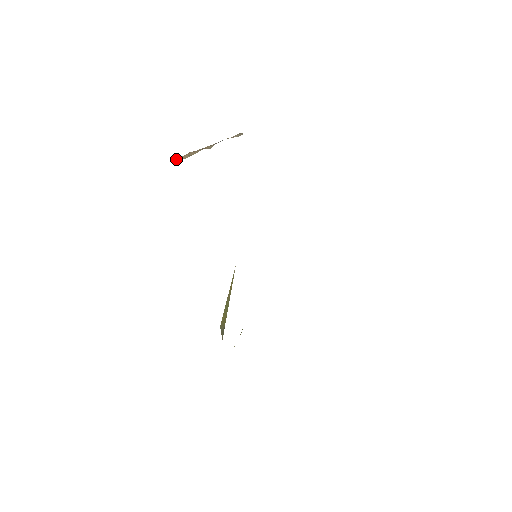
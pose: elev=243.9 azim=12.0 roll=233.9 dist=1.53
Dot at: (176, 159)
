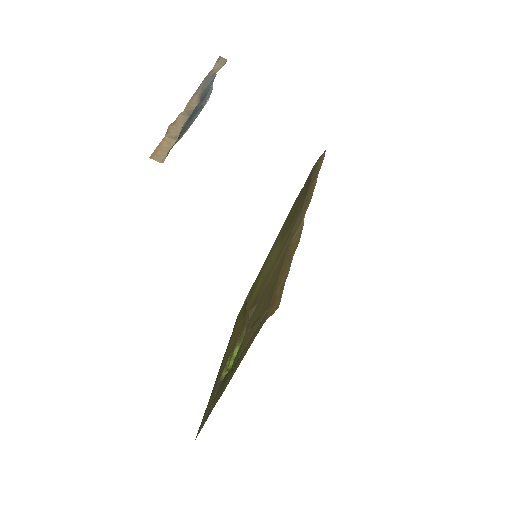
Dot at: (154, 153)
